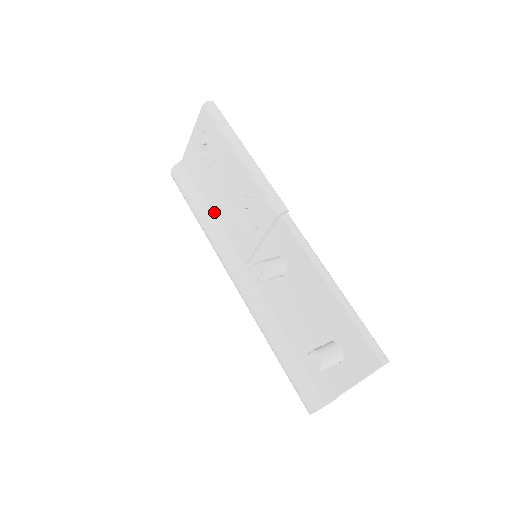
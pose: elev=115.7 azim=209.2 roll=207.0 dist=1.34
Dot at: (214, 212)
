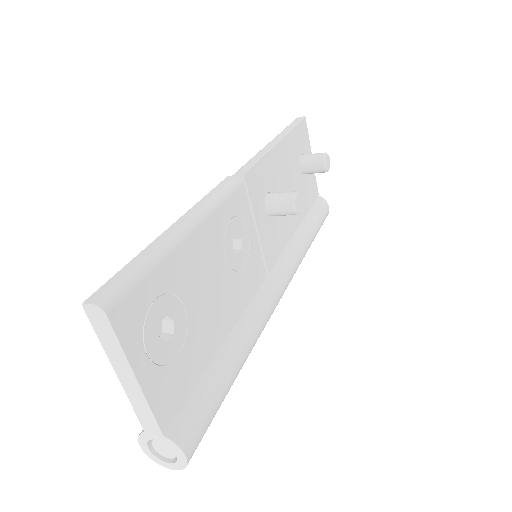
Dot at: occluded
